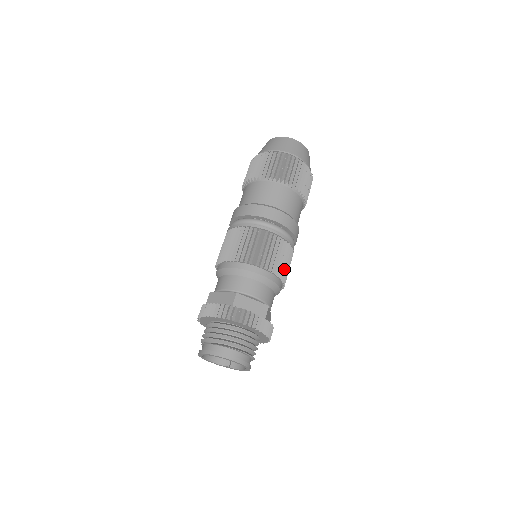
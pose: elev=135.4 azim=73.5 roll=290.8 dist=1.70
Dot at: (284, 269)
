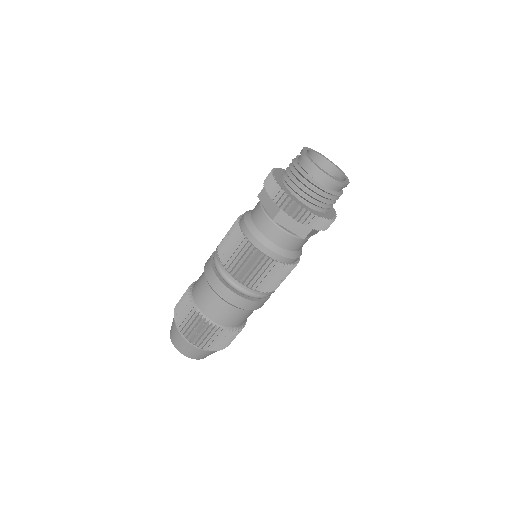
Dot at: occluded
